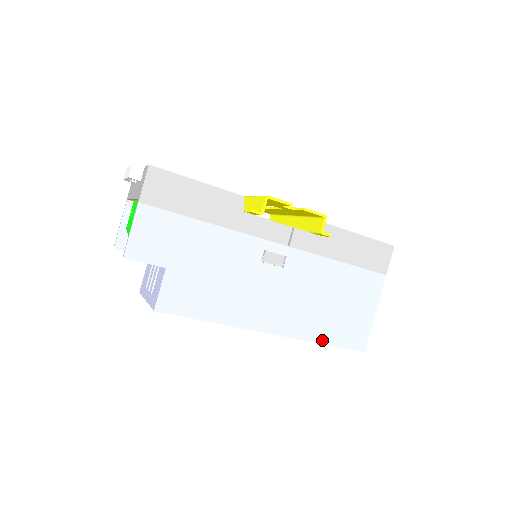
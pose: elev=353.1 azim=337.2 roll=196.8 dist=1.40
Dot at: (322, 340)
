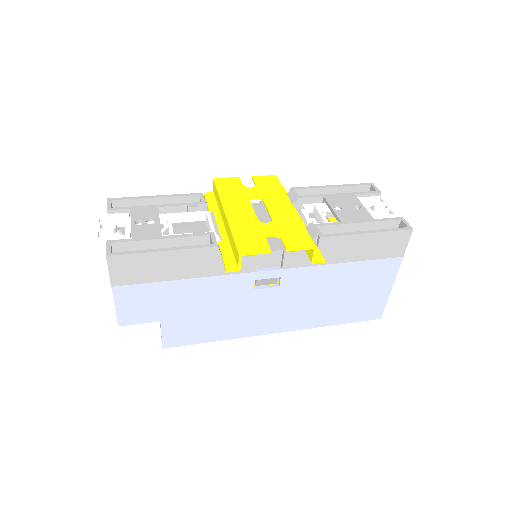
Dot at: (333, 323)
